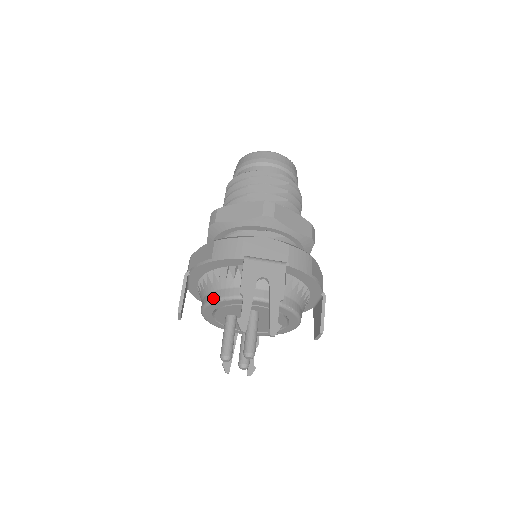
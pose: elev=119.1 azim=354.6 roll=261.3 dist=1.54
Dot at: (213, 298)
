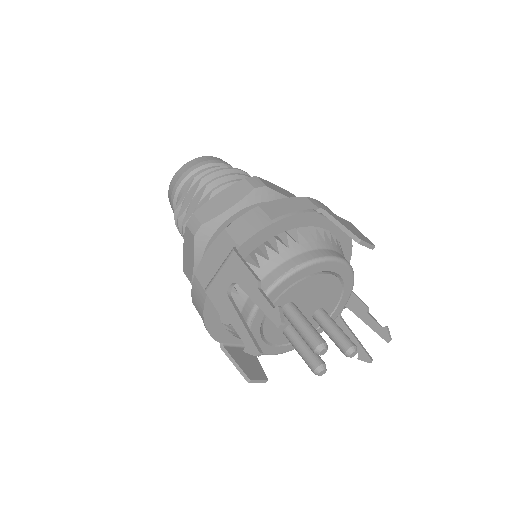
Dot at: occluded
